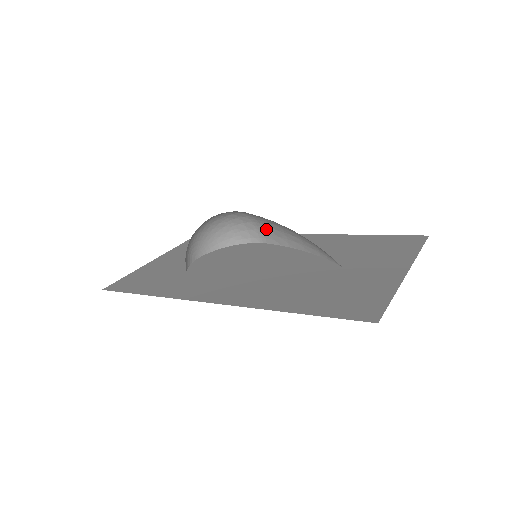
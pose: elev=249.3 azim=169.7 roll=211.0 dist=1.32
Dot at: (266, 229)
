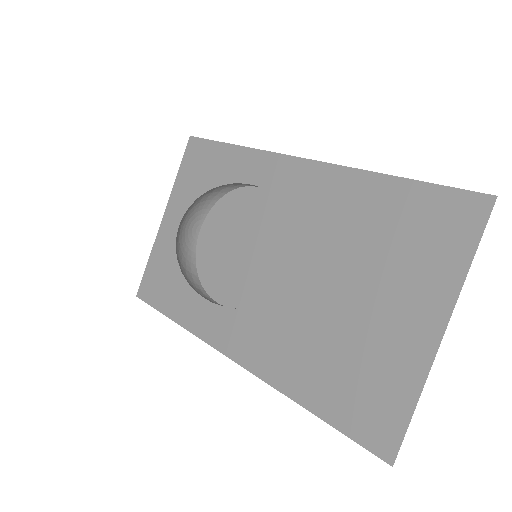
Dot at: occluded
